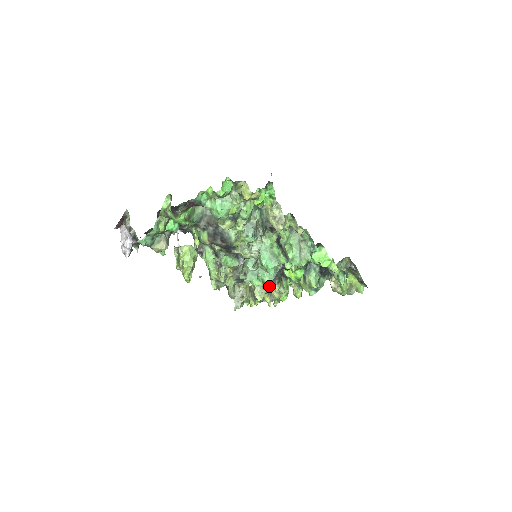
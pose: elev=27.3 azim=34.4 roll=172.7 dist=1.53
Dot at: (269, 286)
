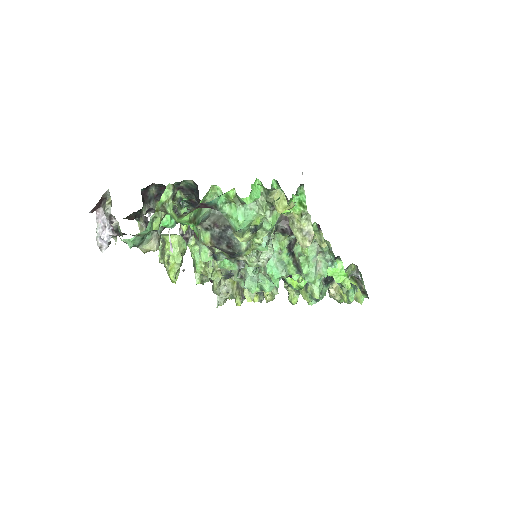
Dot at: (266, 292)
